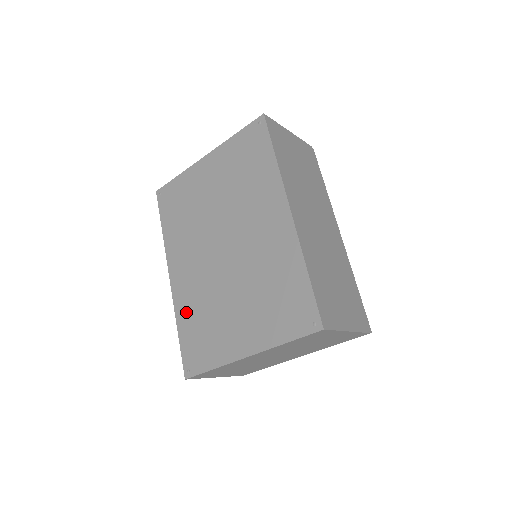
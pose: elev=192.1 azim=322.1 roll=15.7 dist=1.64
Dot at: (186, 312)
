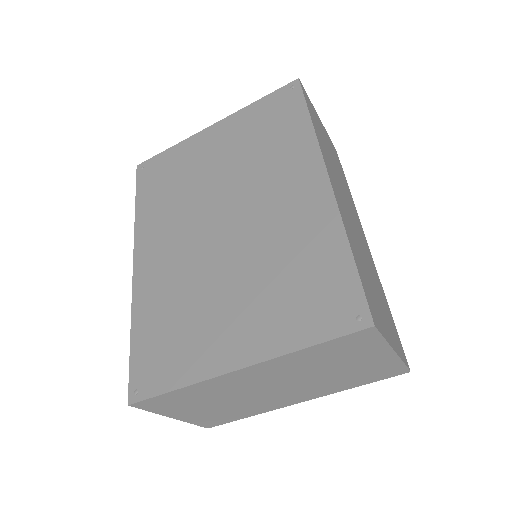
Dot at: (149, 308)
